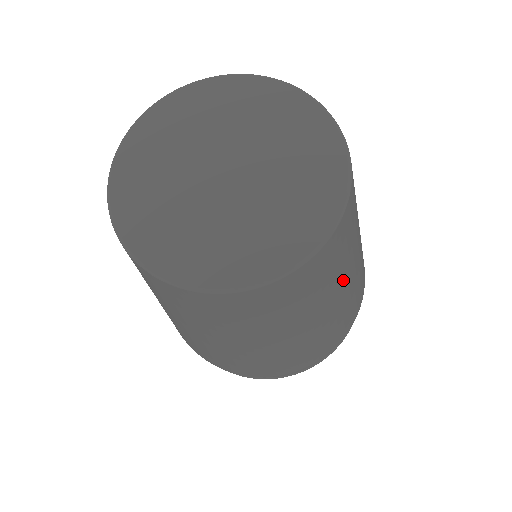
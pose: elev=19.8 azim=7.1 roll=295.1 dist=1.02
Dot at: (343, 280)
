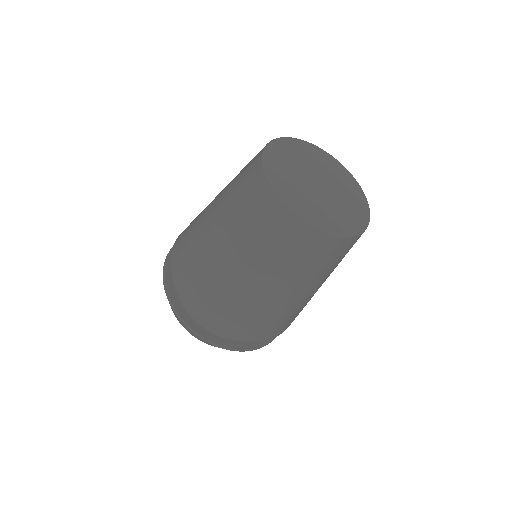
Dot at: occluded
